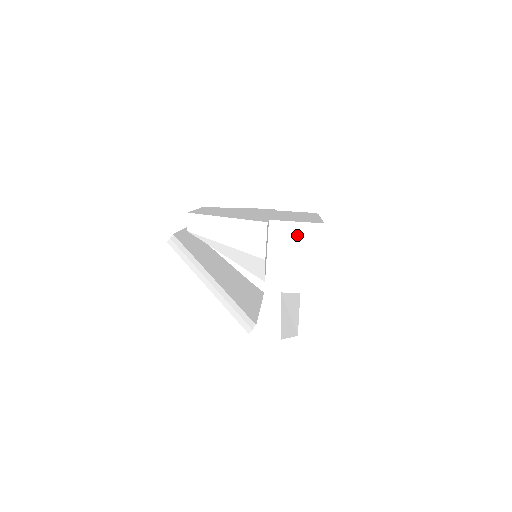
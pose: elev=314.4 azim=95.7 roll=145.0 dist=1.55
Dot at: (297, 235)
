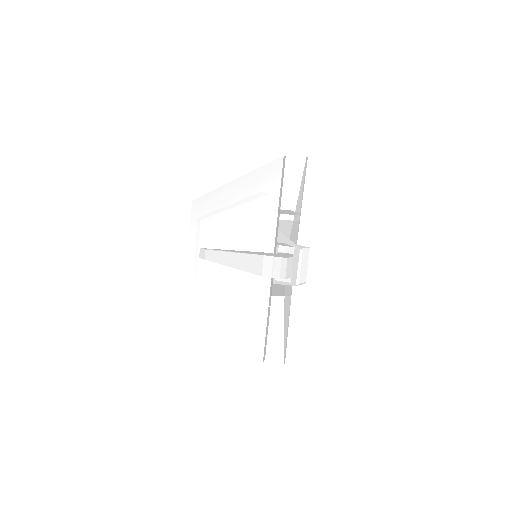
Dot at: (281, 210)
